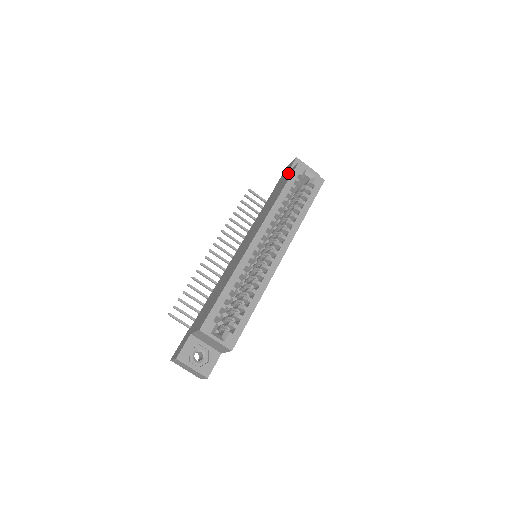
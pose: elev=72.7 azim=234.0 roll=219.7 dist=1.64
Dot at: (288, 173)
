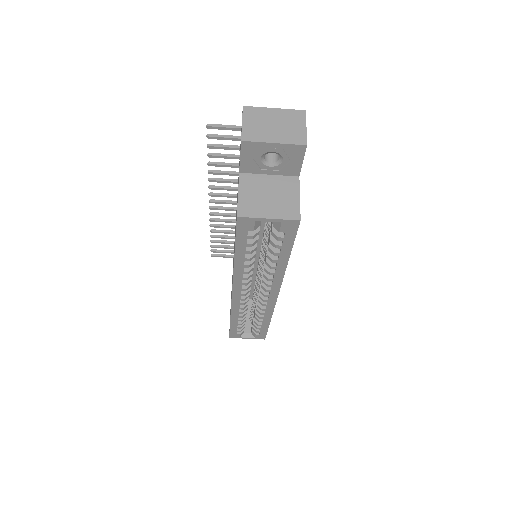
Dot at: occluded
